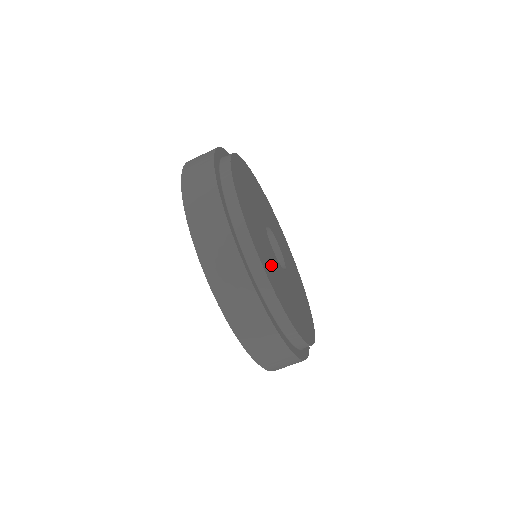
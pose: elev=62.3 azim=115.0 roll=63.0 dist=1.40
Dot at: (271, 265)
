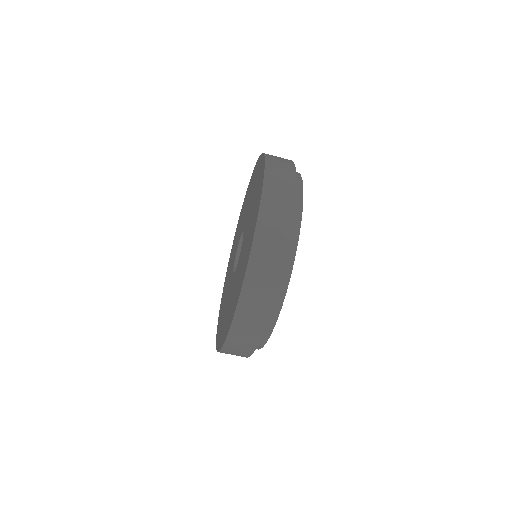
Dot at: occluded
